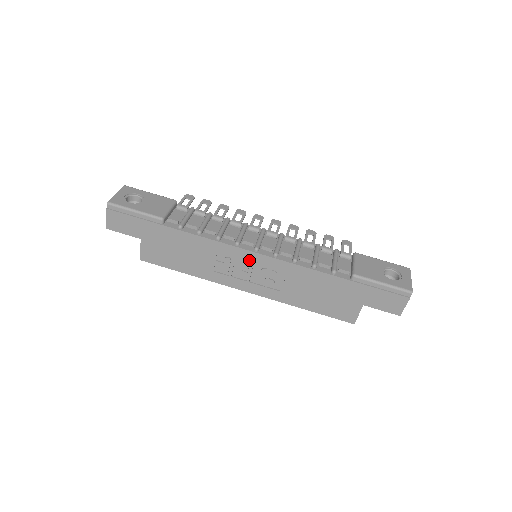
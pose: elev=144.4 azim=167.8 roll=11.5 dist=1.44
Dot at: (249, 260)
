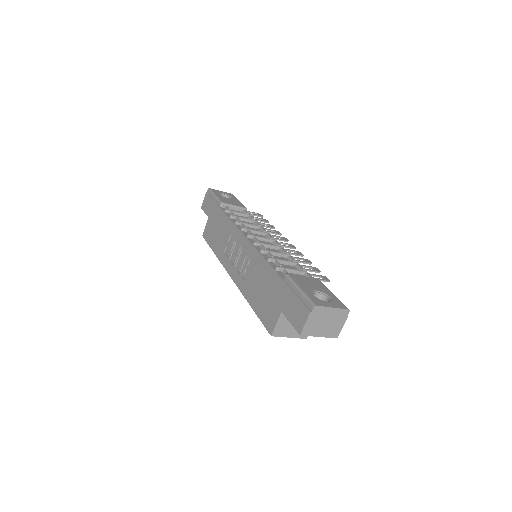
Dot at: (241, 244)
